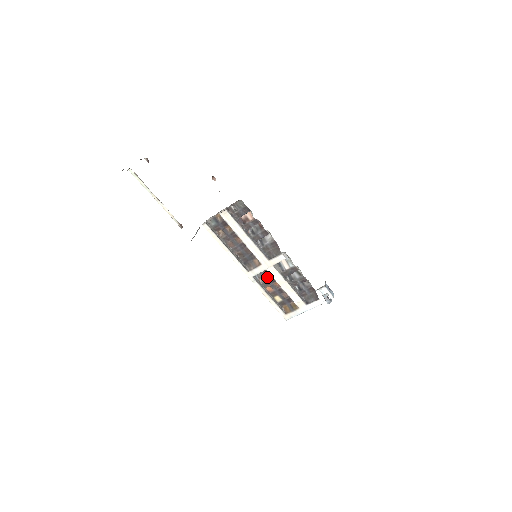
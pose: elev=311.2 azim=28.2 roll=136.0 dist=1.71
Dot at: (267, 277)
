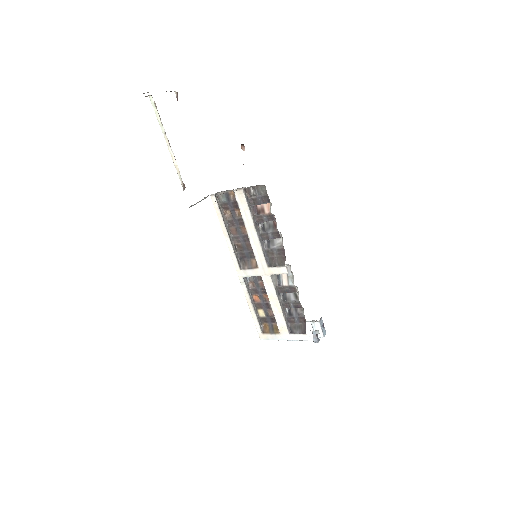
Dot at: (259, 284)
